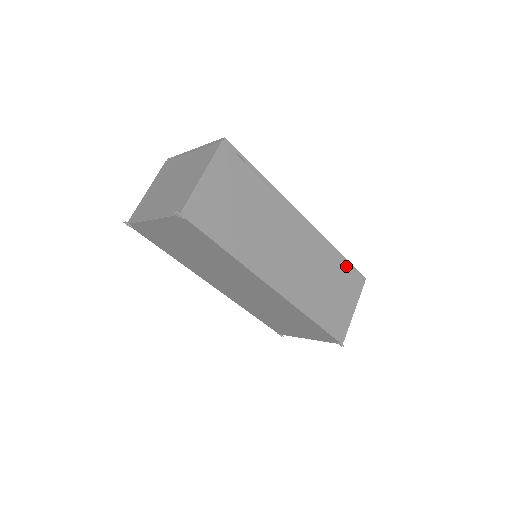
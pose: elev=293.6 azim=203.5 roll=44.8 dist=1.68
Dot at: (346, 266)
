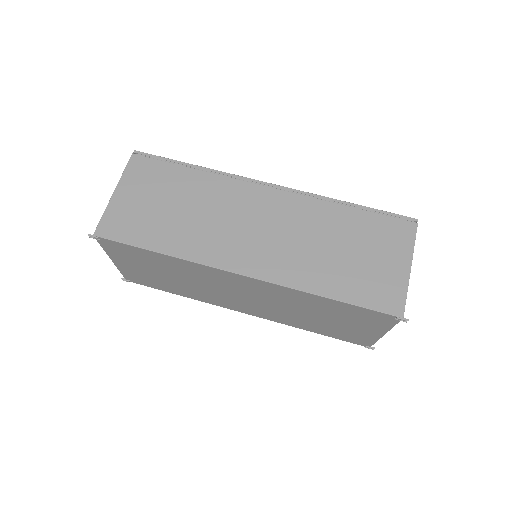
Dot at: (368, 215)
